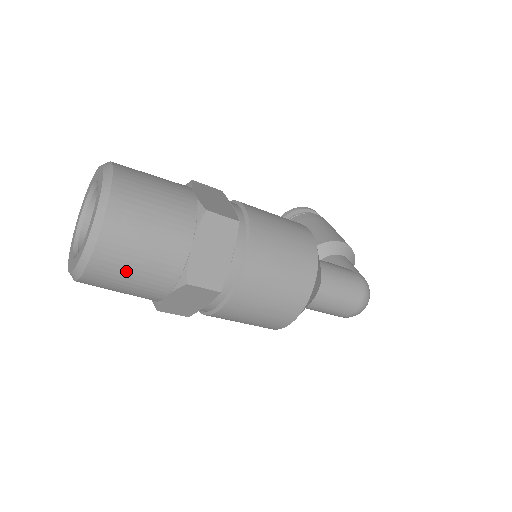
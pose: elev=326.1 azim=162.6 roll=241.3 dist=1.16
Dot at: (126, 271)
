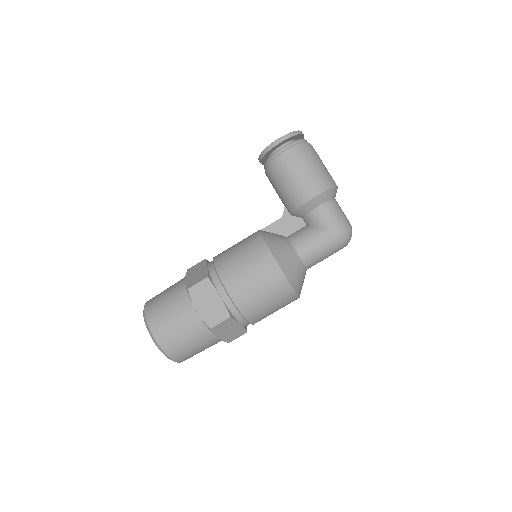
Dot at: occluded
